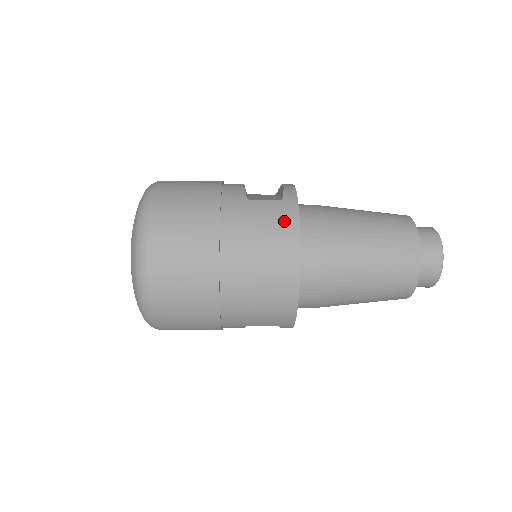
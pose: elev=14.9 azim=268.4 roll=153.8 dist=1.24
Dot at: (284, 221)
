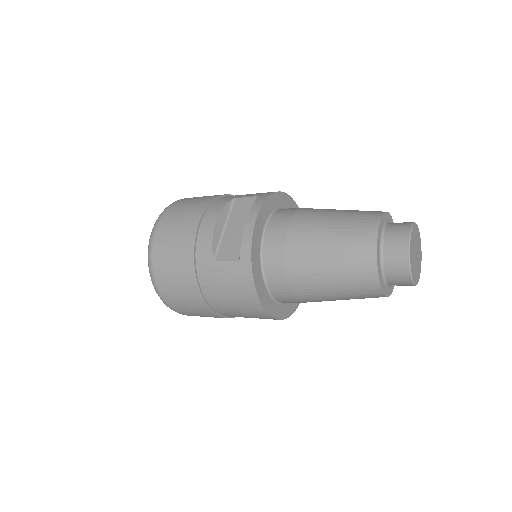
Dot at: (243, 284)
